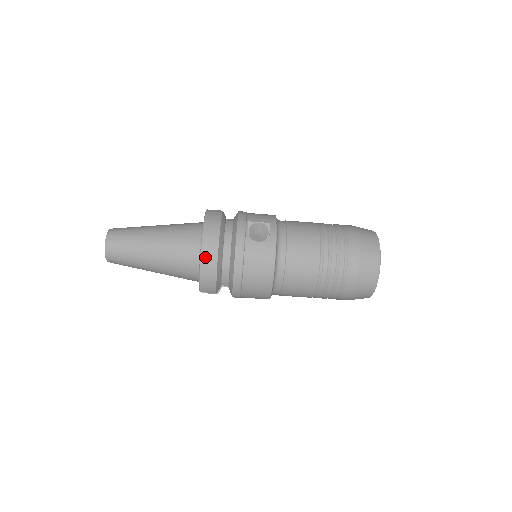
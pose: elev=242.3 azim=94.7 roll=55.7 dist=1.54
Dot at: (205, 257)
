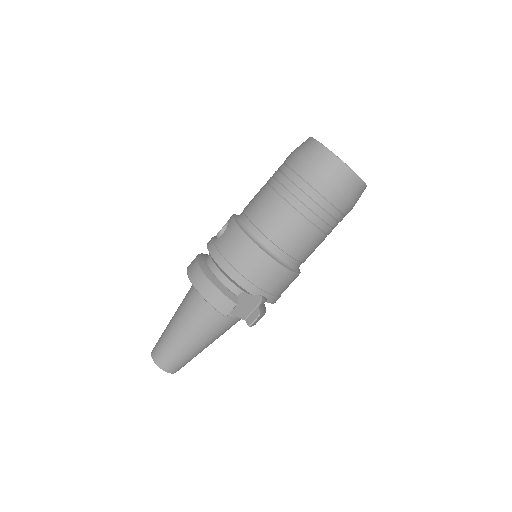
Dot at: (196, 283)
